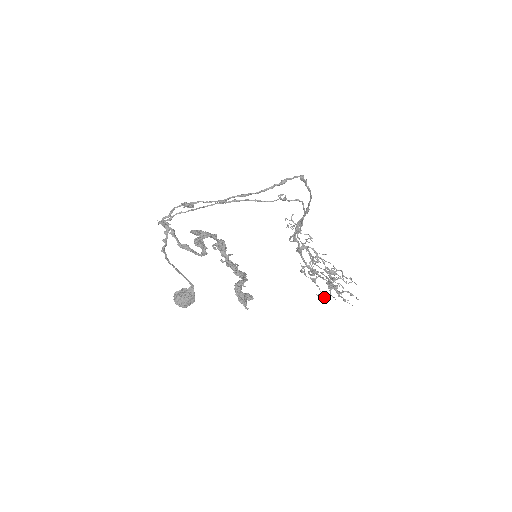
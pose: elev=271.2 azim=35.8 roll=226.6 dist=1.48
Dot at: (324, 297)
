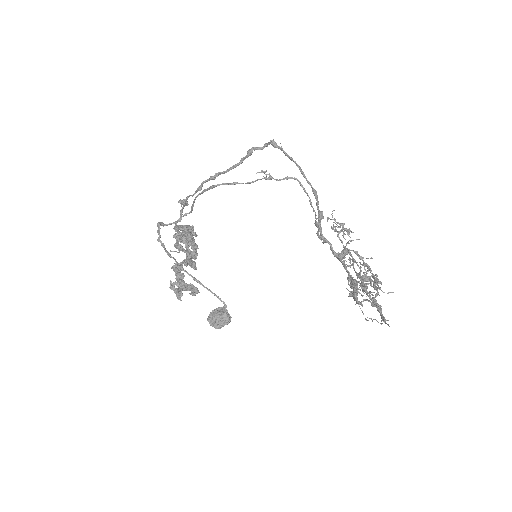
Dot at: (381, 324)
